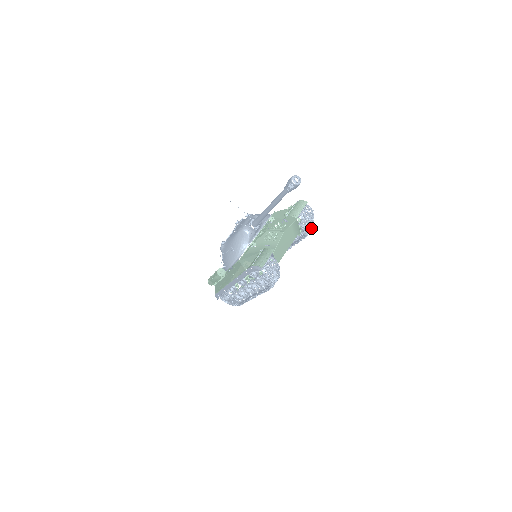
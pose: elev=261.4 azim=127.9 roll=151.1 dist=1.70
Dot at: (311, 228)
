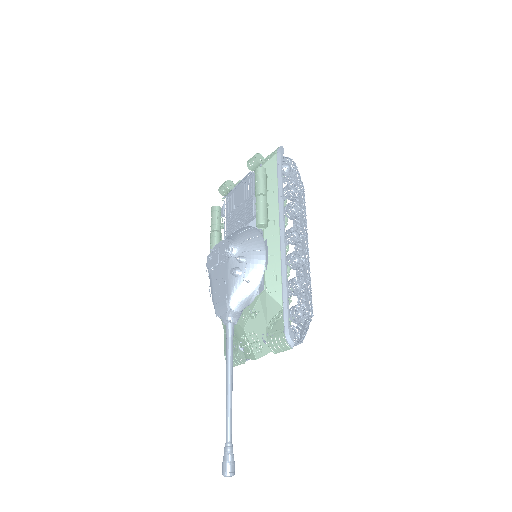
Dot at: (308, 318)
